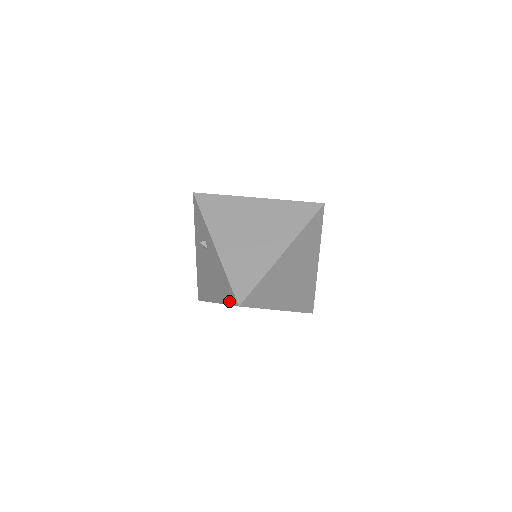
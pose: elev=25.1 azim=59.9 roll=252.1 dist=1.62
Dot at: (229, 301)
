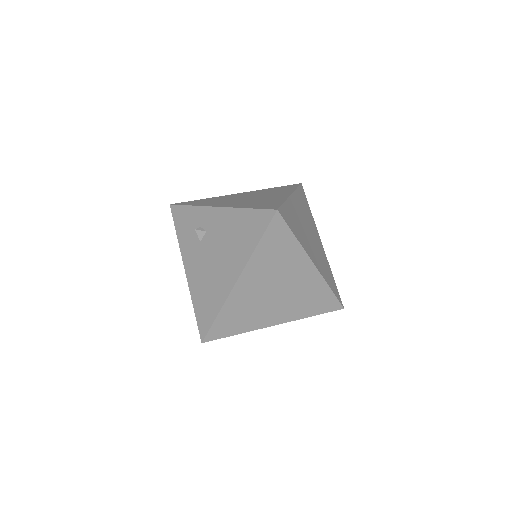
Dot at: (259, 232)
